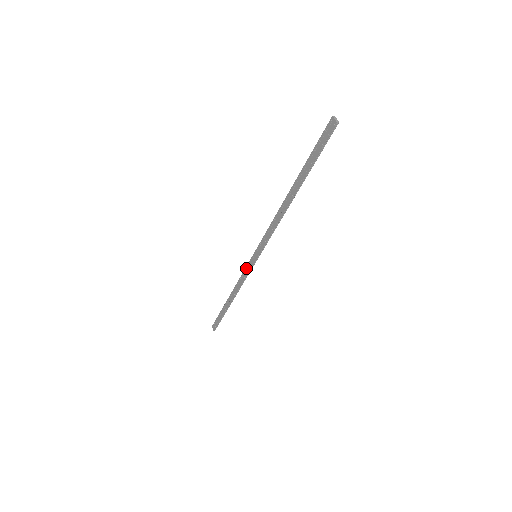
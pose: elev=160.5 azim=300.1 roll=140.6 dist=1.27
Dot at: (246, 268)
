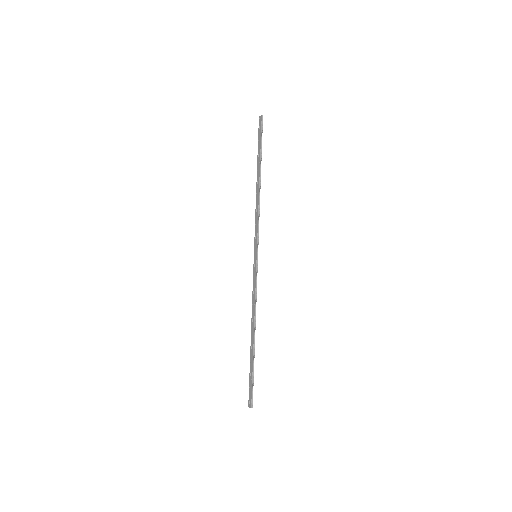
Dot at: (253, 278)
